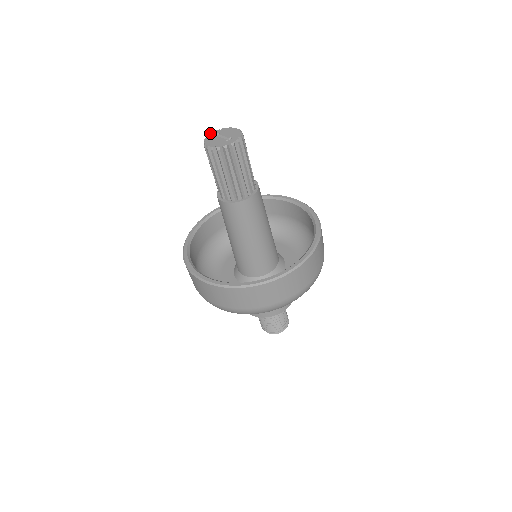
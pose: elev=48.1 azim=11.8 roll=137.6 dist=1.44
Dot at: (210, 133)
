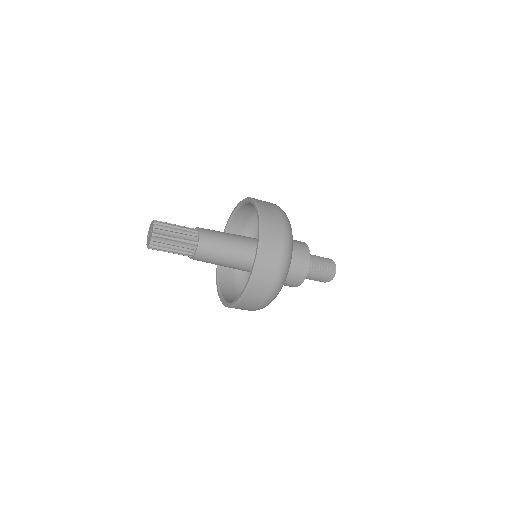
Dot at: (147, 237)
